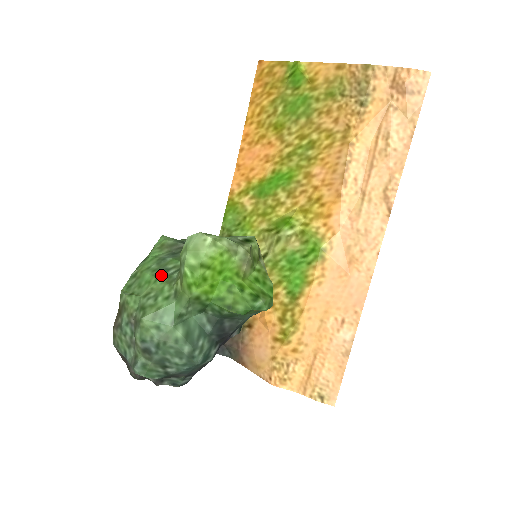
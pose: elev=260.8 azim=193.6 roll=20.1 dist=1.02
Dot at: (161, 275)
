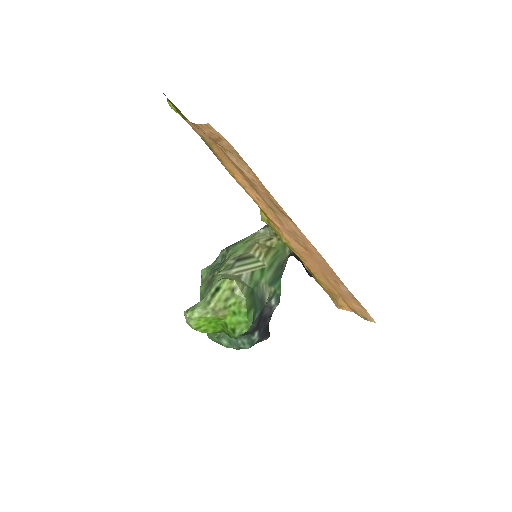
Dot at: occluded
